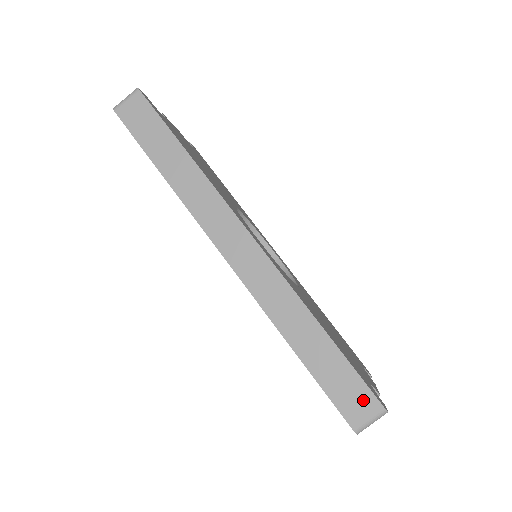
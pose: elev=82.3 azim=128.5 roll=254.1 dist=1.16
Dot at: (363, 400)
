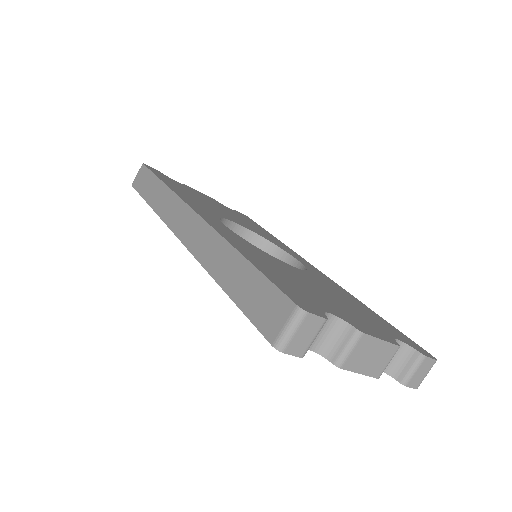
Dot at: (277, 307)
